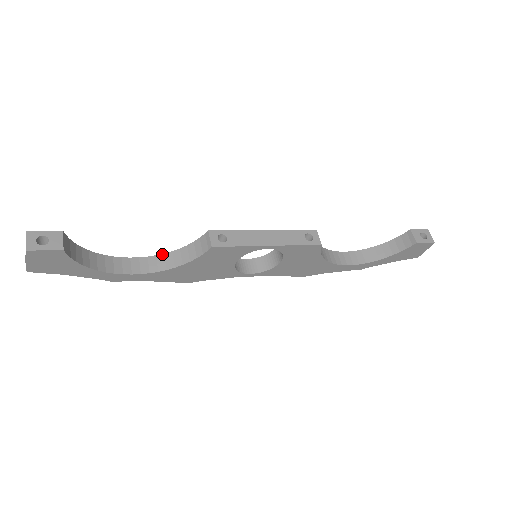
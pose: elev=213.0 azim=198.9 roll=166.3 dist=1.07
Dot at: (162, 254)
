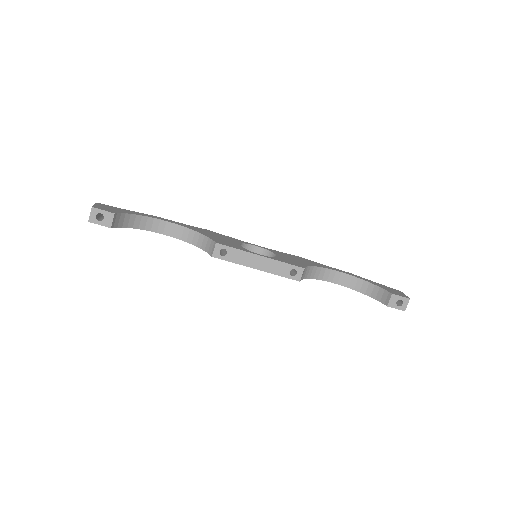
Dot at: (188, 228)
